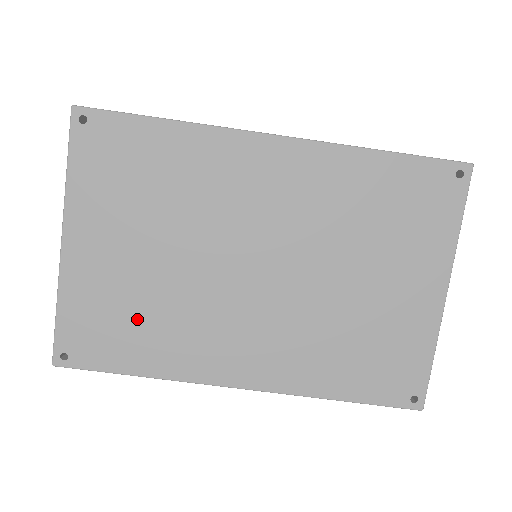
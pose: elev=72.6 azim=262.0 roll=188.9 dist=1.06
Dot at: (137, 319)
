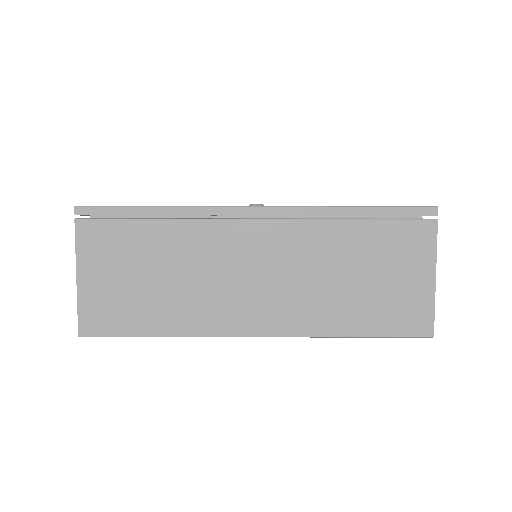
Dot at: occluded
